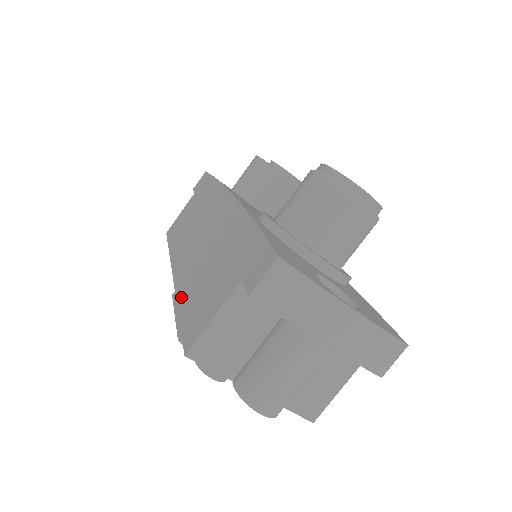
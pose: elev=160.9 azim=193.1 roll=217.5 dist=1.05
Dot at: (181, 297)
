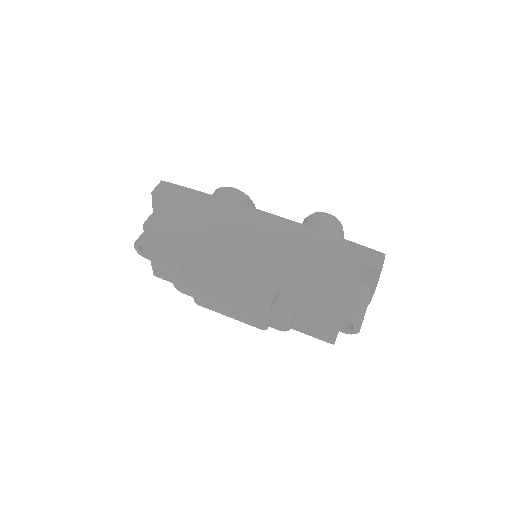
Dot at: (290, 273)
